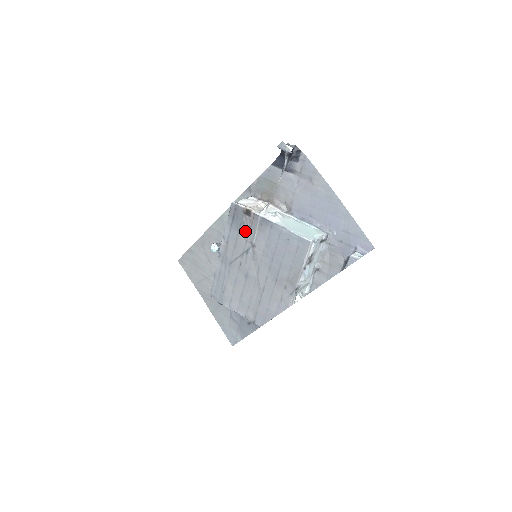
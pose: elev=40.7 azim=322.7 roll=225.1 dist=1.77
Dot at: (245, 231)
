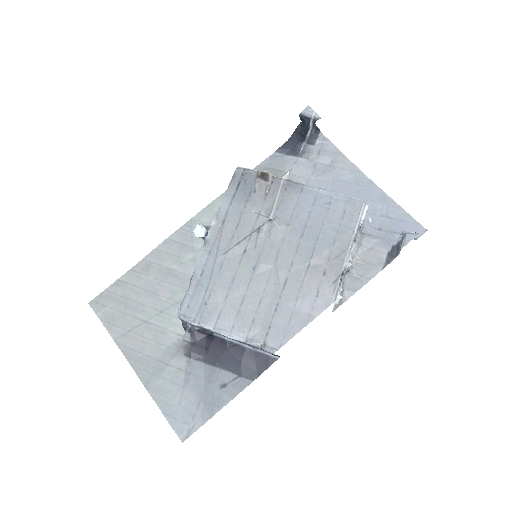
Dot at: (257, 201)
